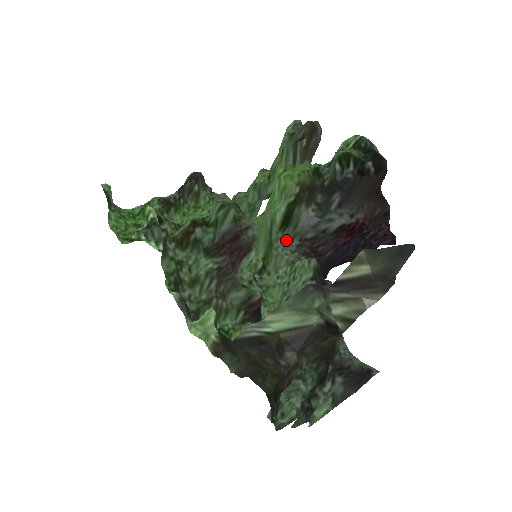
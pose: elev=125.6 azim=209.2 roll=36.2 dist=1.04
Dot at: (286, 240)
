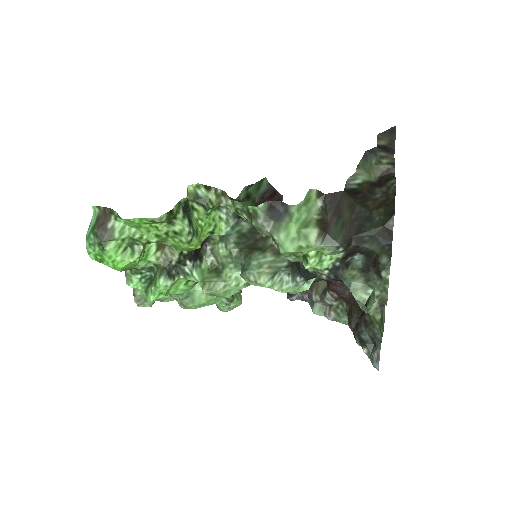
Dot at: occluded
